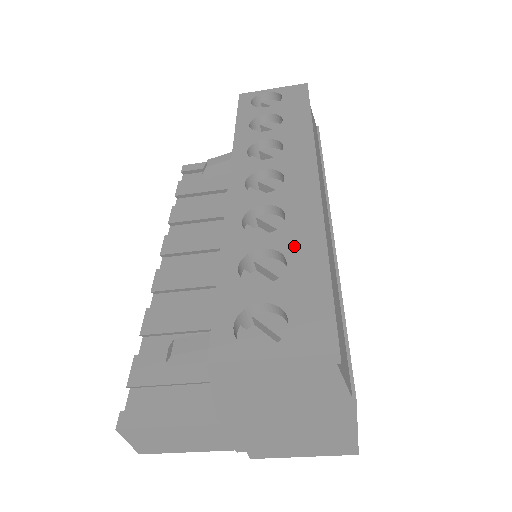
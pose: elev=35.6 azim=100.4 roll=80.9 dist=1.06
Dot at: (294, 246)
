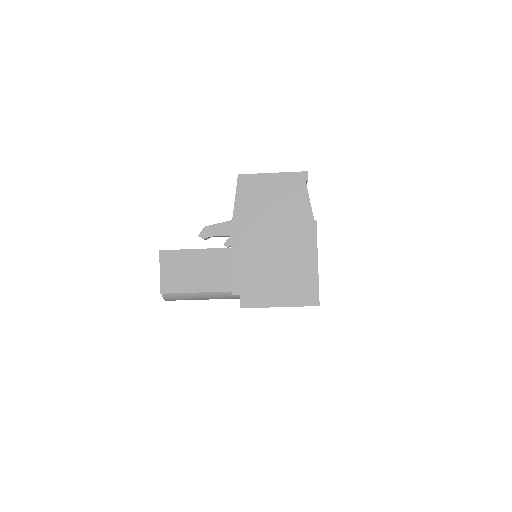
Dot at: occluded
